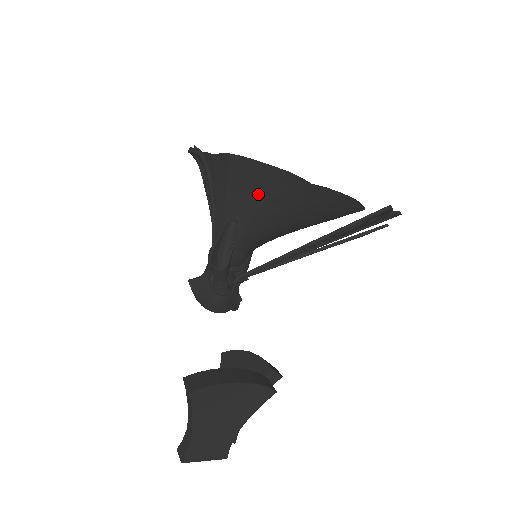
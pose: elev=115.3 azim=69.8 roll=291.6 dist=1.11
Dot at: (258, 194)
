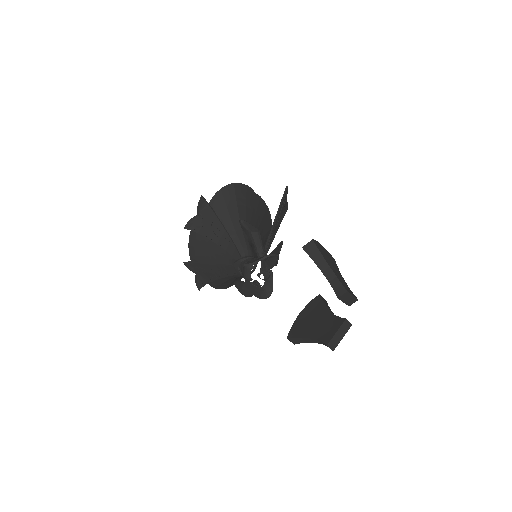
Dot at: (242, 203)
